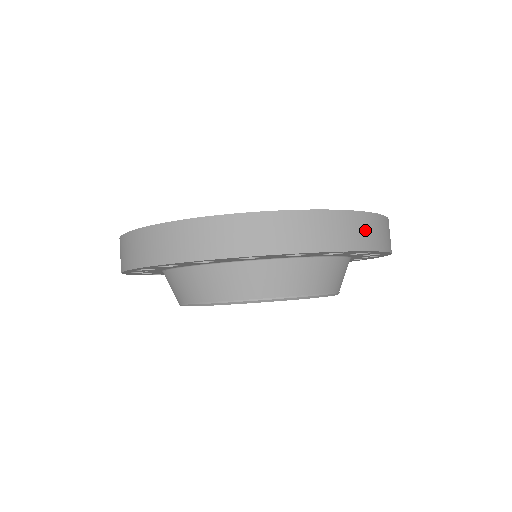
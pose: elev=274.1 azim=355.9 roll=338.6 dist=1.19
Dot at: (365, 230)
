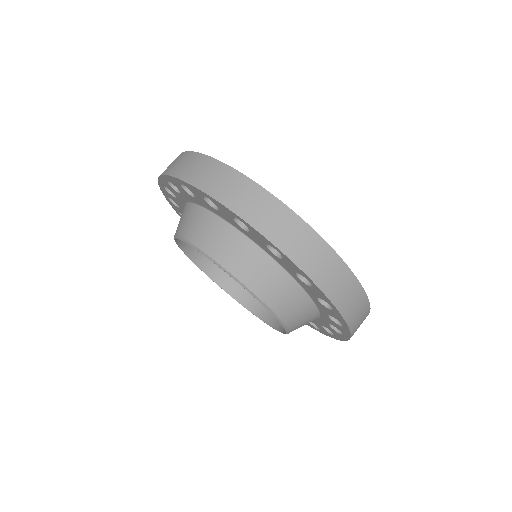
Dot at: (340, 283)
